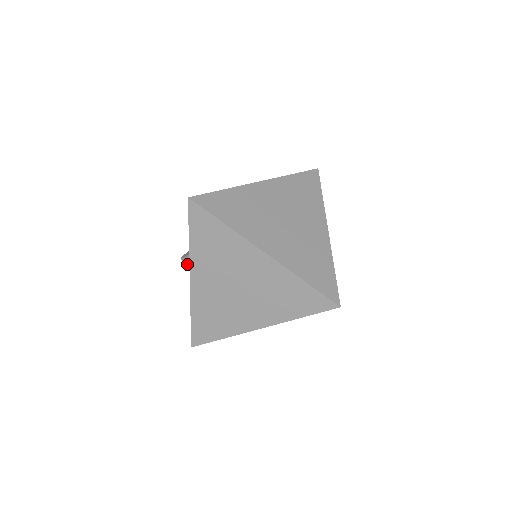
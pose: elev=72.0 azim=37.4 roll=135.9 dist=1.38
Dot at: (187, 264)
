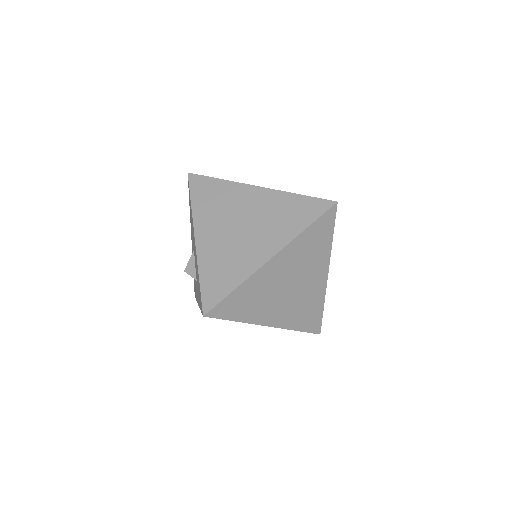
Dot at: (191, 273)
